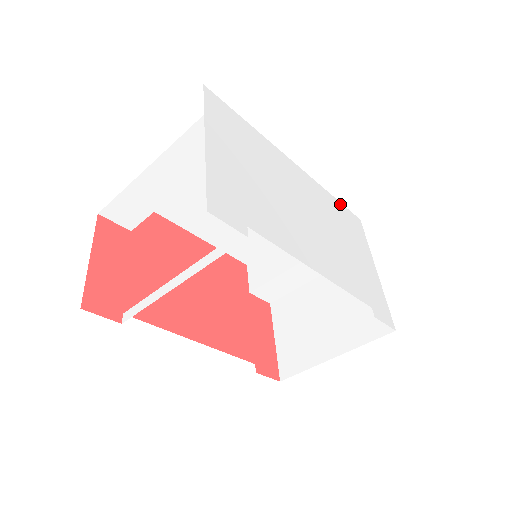
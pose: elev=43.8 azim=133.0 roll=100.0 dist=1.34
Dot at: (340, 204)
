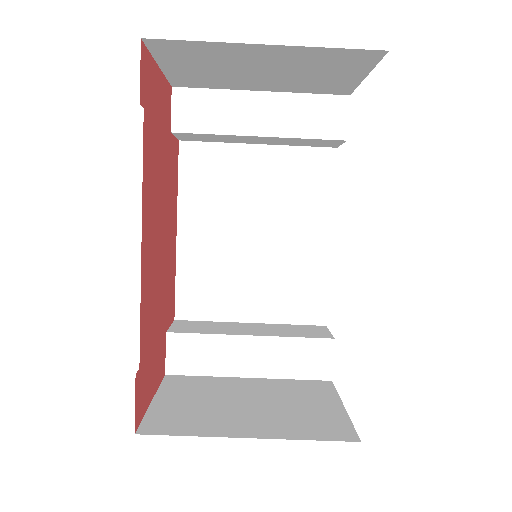
Dot at: occluded
